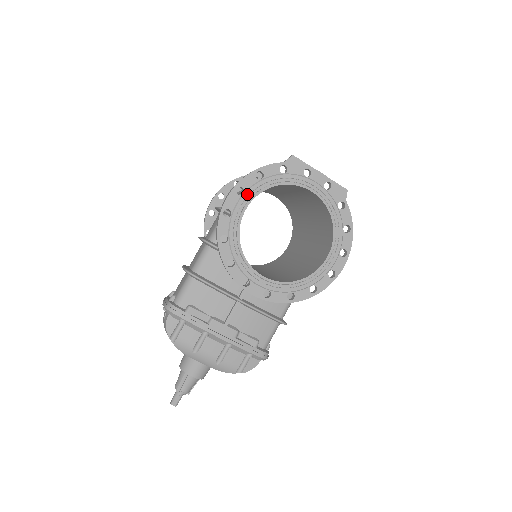
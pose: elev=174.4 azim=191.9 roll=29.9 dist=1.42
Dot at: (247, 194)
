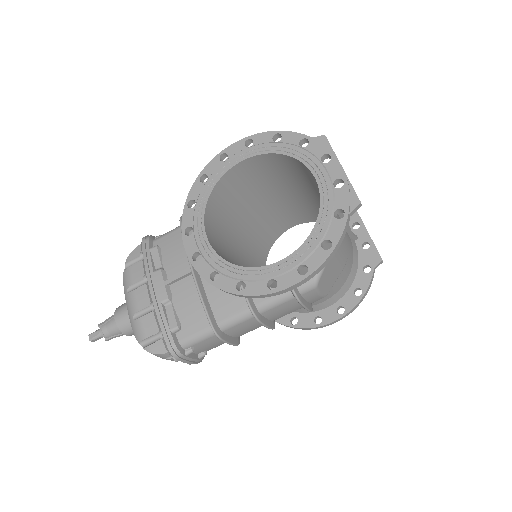
Dot at: (252, 148)
